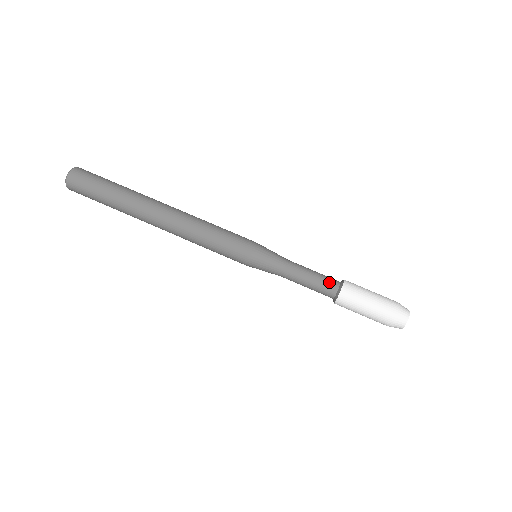
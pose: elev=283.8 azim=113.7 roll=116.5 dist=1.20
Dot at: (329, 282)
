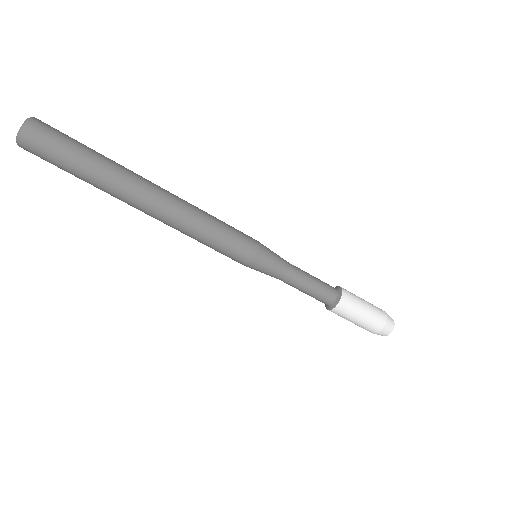
Dot at: (328, 293)
